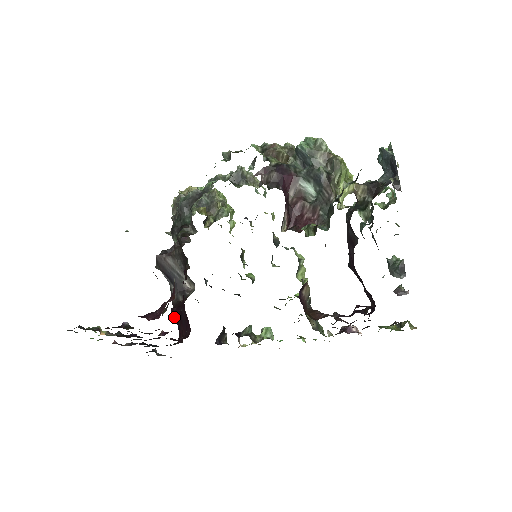
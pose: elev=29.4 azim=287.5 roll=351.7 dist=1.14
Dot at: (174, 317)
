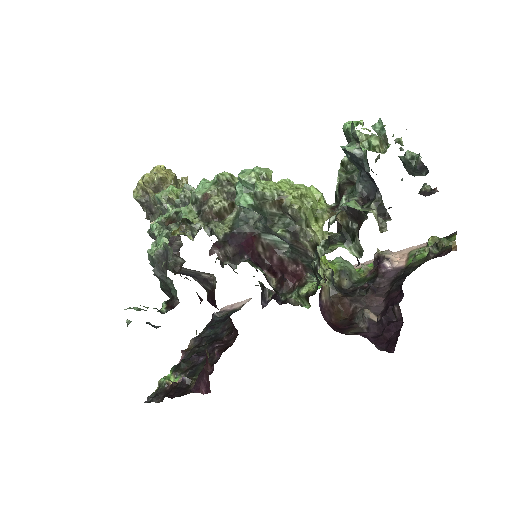
Dot at: occluded
